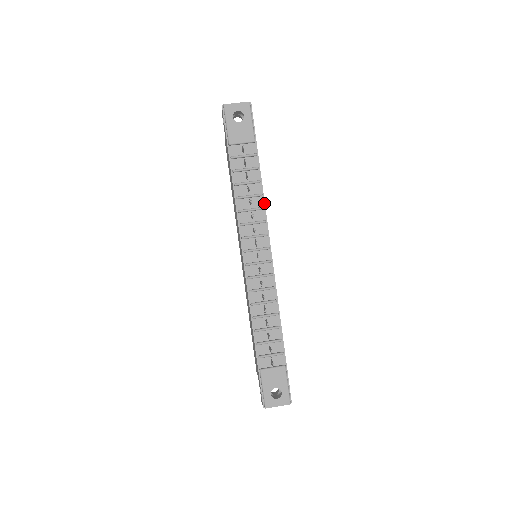
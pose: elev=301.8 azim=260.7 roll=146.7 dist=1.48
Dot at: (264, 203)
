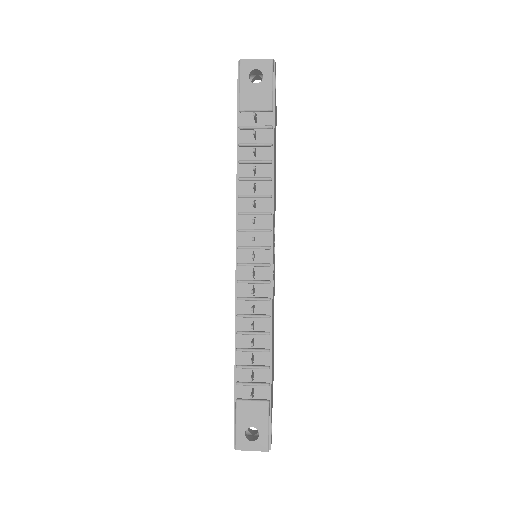
Dot at: (273, 190)
